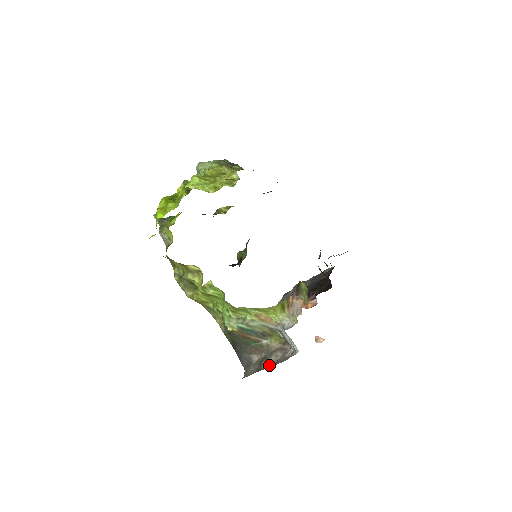
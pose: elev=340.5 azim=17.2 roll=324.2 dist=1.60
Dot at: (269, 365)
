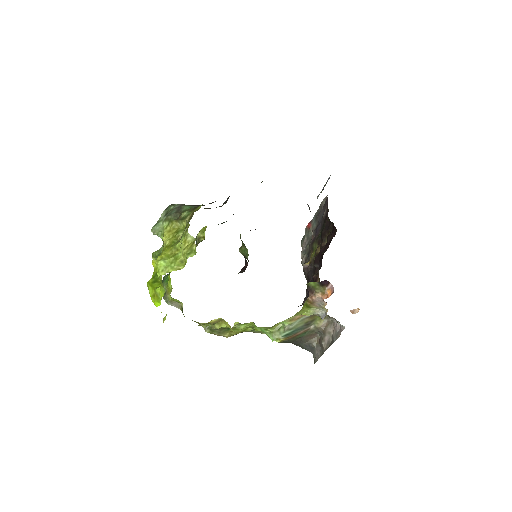
Dot at: (328, 345)
